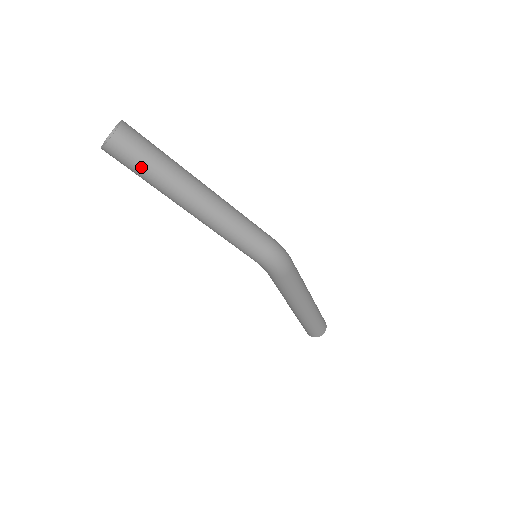
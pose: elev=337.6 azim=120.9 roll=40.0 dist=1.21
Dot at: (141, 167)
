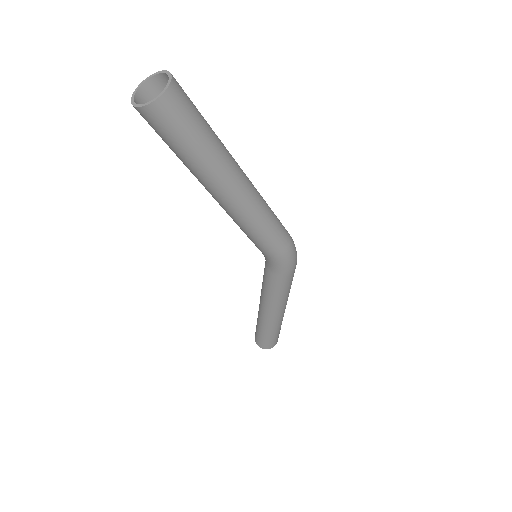
Dot at: (192, 135)
